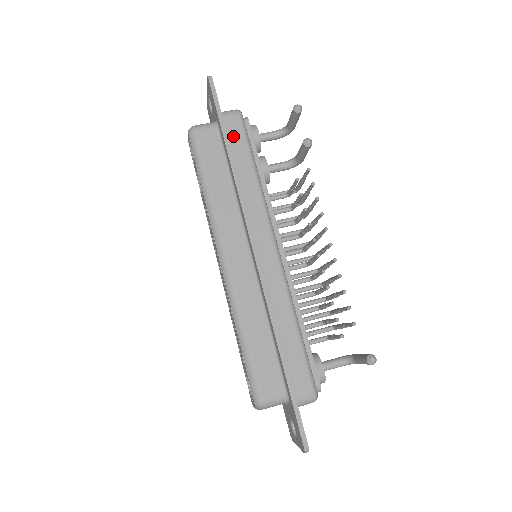
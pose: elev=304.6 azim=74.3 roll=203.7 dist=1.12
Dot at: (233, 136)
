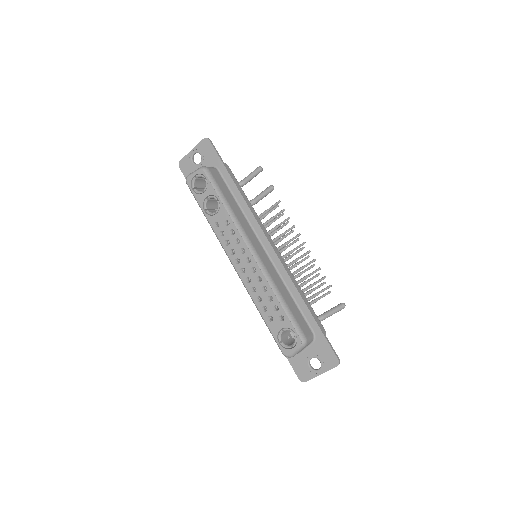
Dot at: occluded
